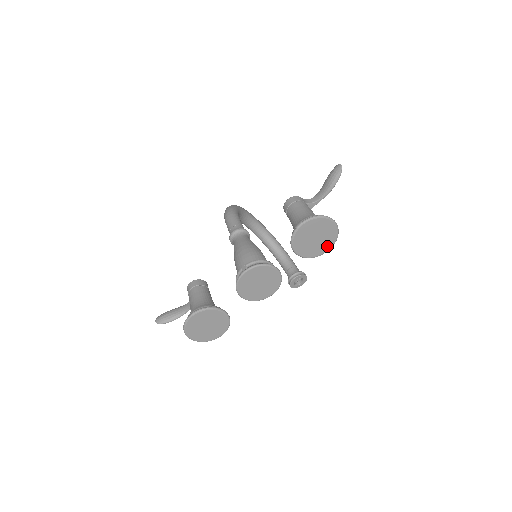
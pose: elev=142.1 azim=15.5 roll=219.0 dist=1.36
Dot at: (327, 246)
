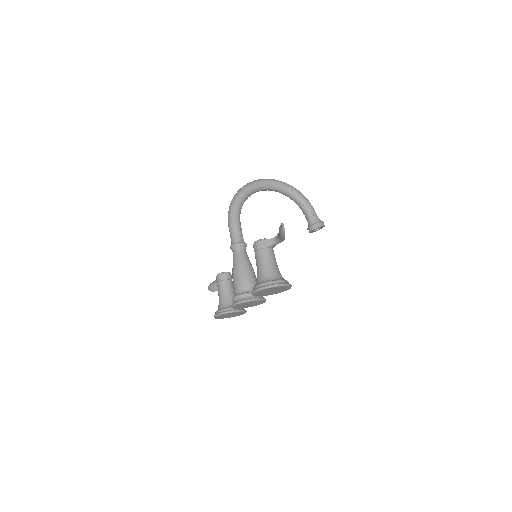
Dot at: (286, 289)
